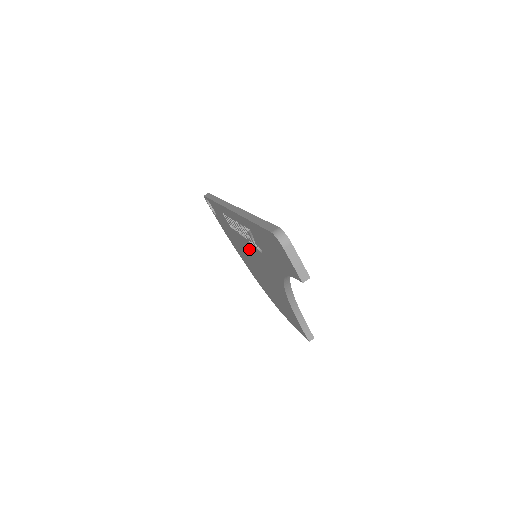
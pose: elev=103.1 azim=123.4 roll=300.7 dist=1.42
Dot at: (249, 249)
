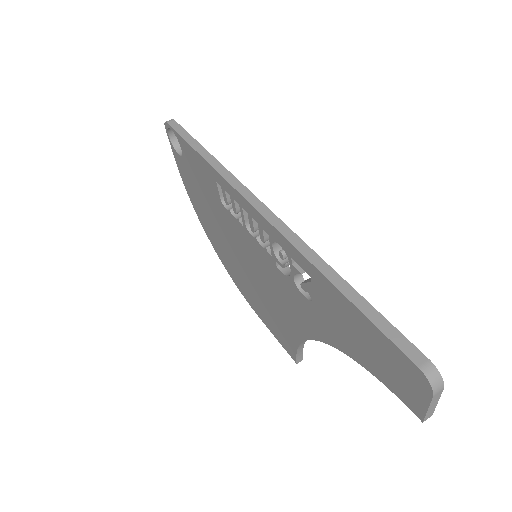
Dot at: (254, 252)
